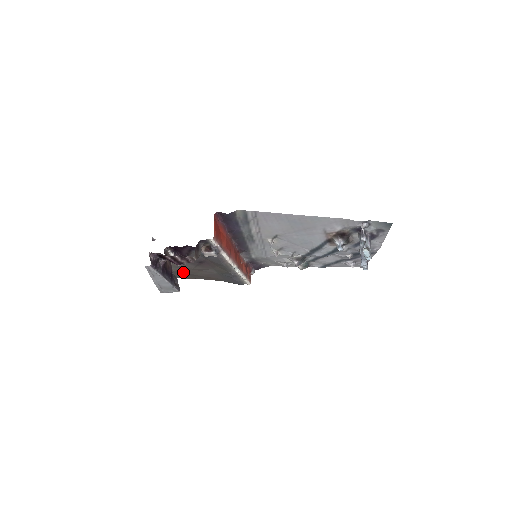
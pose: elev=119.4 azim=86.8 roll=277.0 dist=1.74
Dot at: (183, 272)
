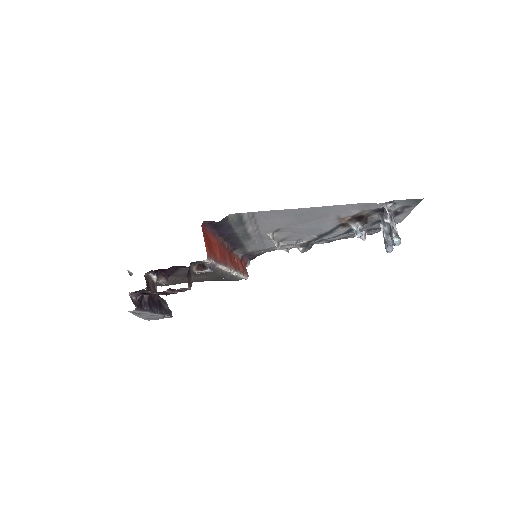
Dot at: occluded
